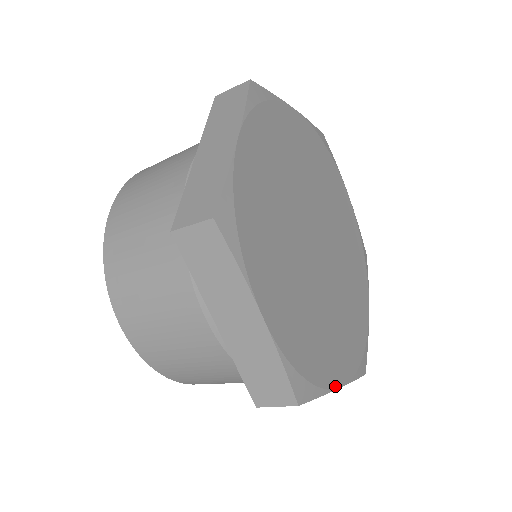
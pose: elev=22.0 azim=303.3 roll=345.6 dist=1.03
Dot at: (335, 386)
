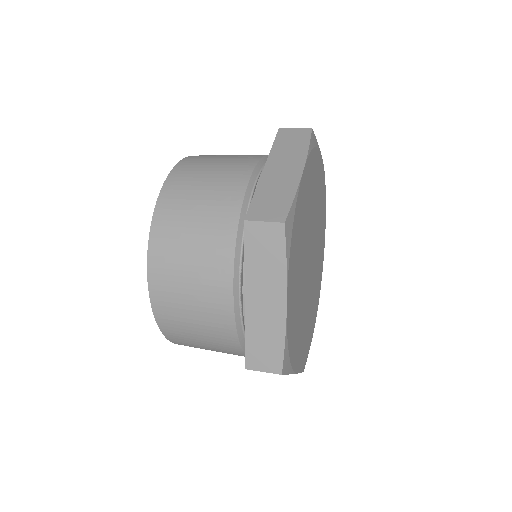
Dot at: occluded
